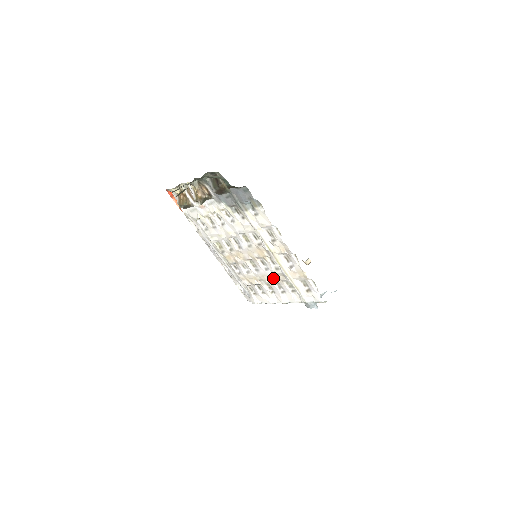
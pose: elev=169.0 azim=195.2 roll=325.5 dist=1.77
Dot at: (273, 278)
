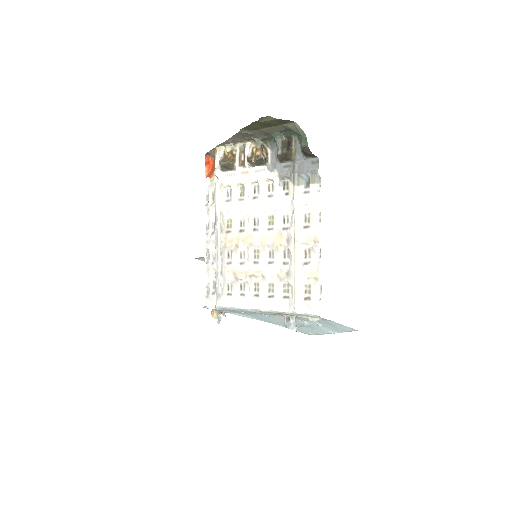
Dot at: (271, 275)
